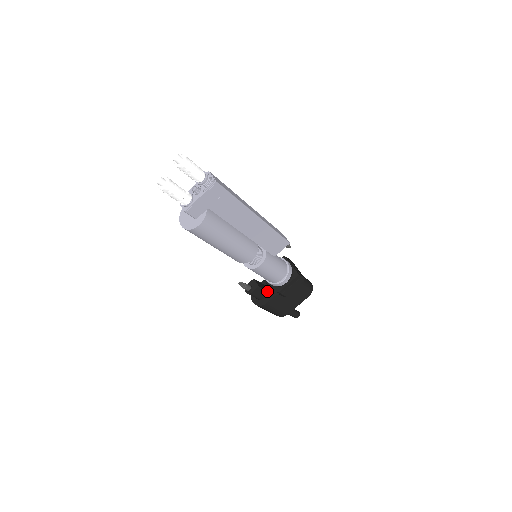
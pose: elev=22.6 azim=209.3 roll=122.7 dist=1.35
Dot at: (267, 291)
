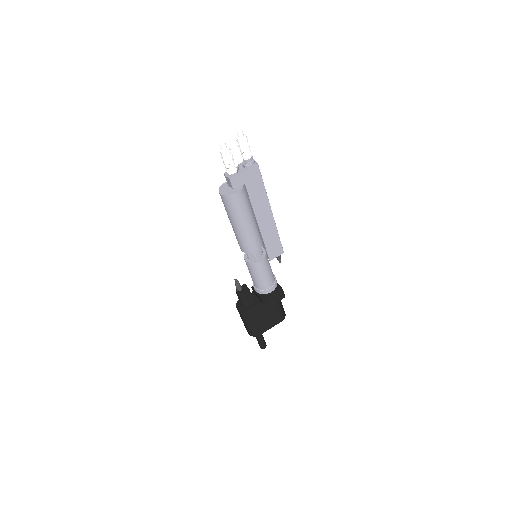
Dot at: occluded
